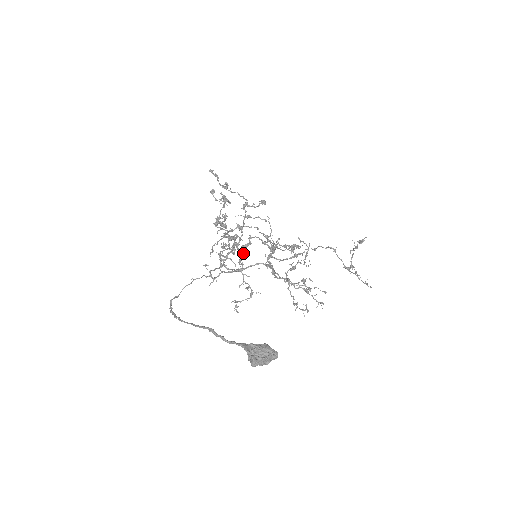
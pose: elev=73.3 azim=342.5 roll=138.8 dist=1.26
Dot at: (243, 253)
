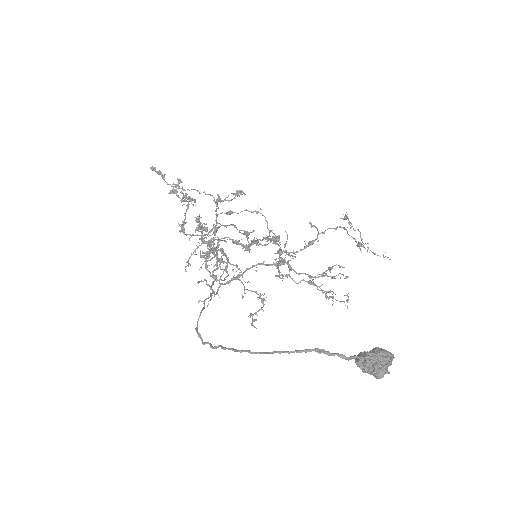
Dot at: occluded
